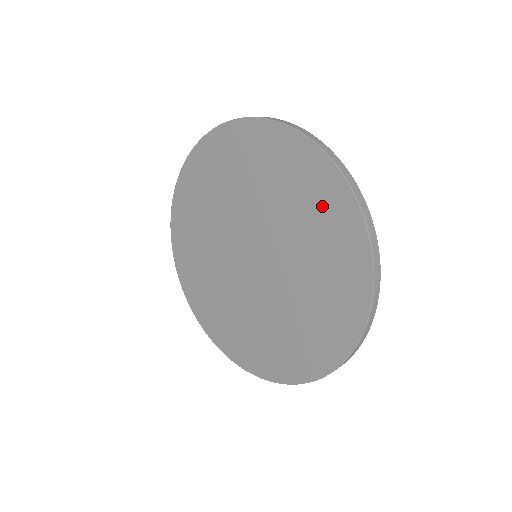
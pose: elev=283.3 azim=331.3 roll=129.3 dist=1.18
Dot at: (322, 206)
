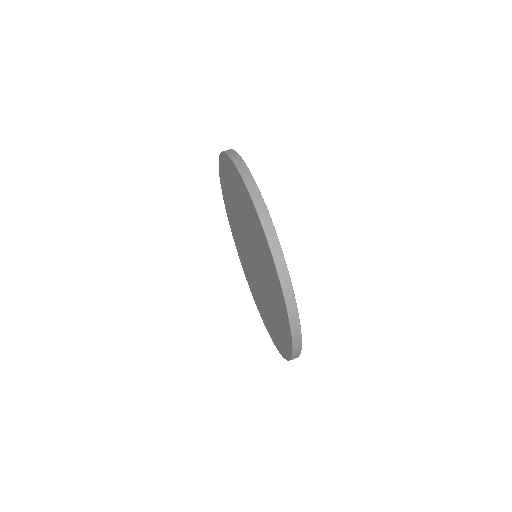
Dot at: (259, 235)
